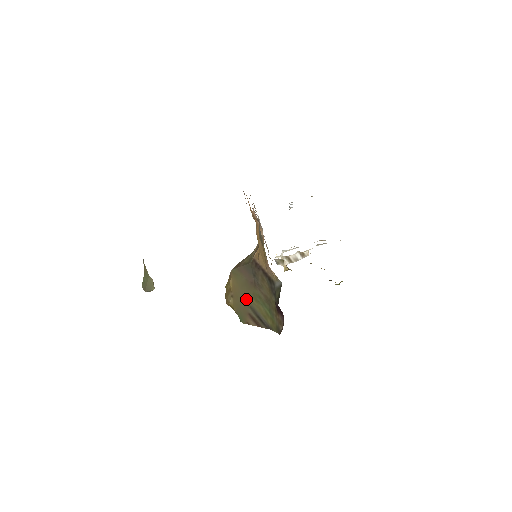
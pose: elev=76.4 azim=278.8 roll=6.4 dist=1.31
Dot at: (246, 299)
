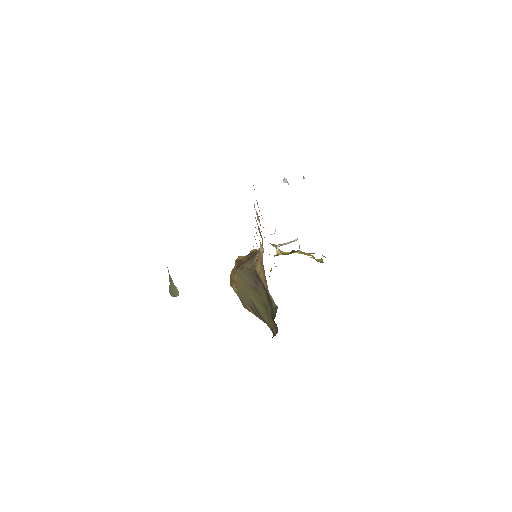
Dot at: (248, 295)
